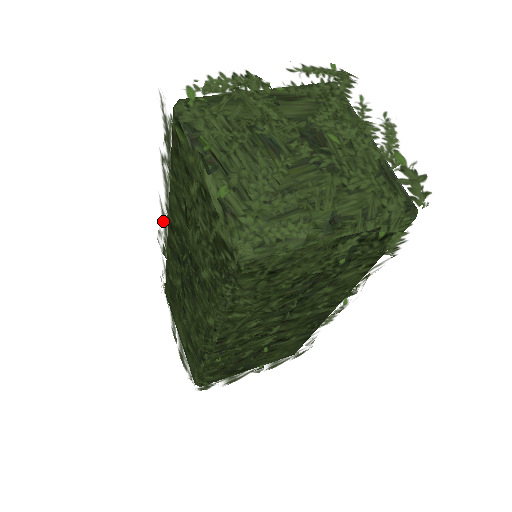
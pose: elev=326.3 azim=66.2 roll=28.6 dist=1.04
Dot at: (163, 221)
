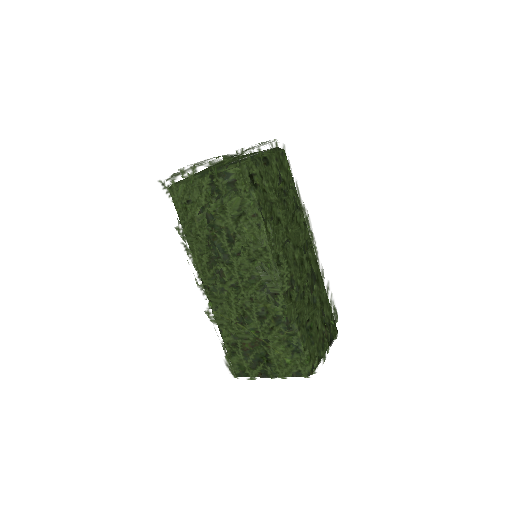
Dot at: occluded
